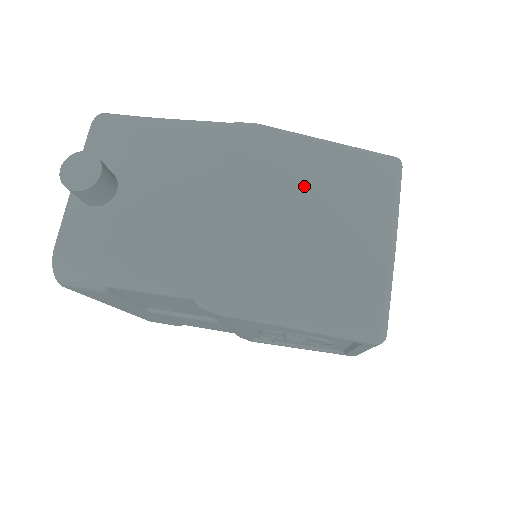
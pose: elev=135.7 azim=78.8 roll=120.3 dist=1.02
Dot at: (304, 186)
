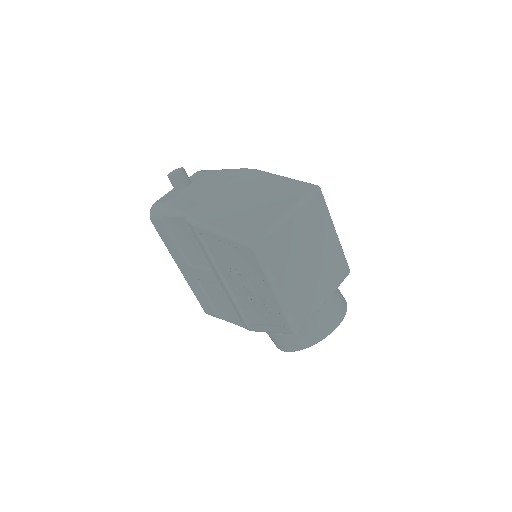
Dot at: (260, 188)
